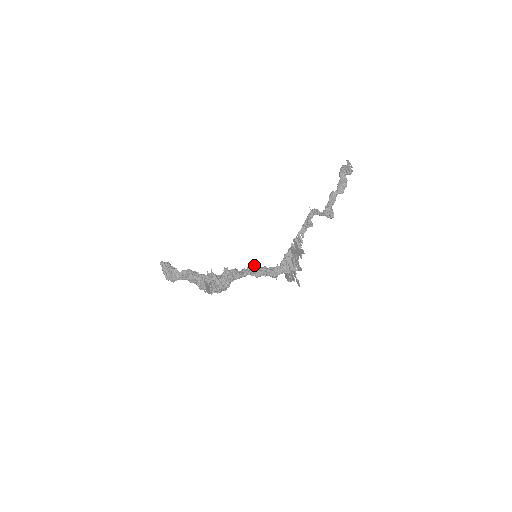
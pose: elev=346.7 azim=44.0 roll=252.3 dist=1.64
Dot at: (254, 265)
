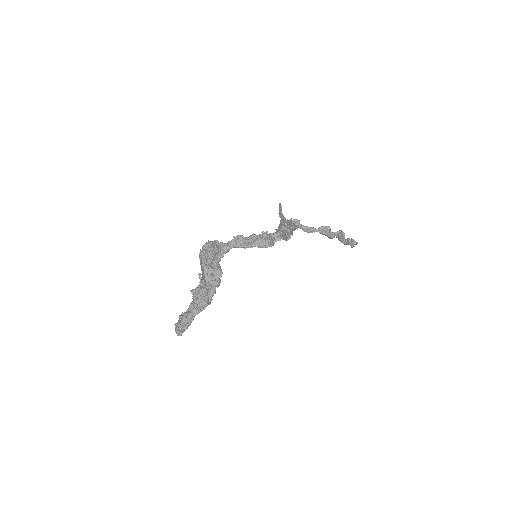
Dot at: occluded
